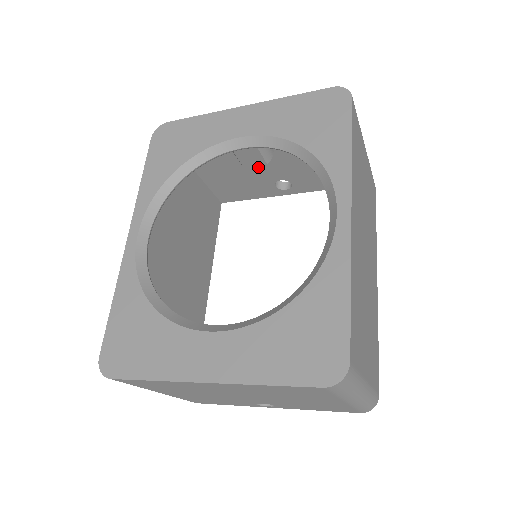
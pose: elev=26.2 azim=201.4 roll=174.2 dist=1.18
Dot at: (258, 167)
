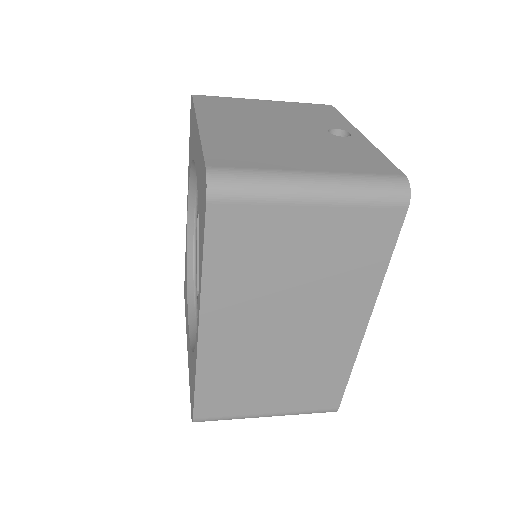
Dot at: occluded
